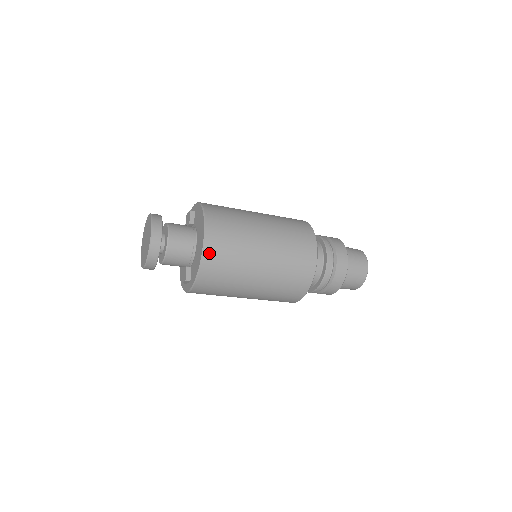
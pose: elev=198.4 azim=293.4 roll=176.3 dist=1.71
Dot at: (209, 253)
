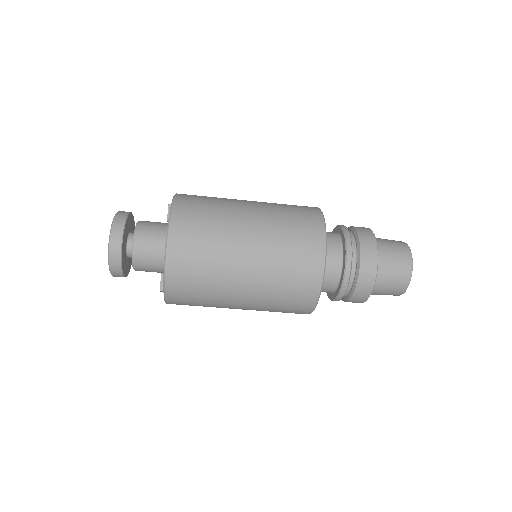
Dot at: (173, 261)
